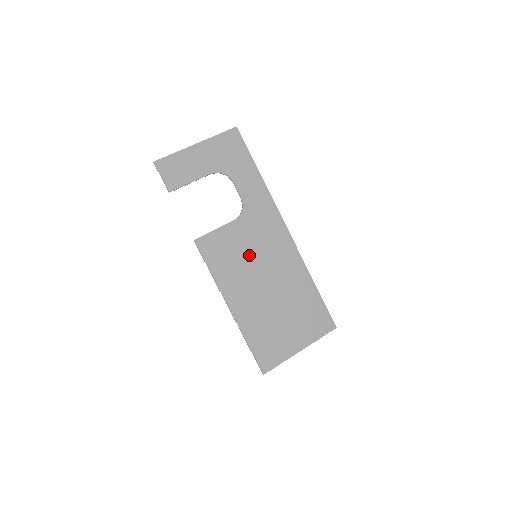
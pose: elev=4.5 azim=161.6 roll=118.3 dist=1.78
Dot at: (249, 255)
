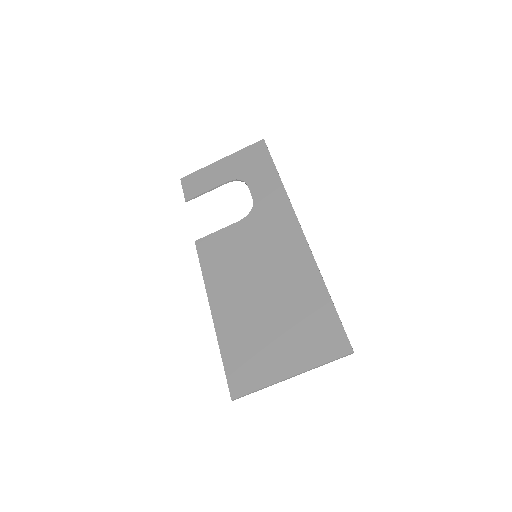
Dot at: (248, 255)
